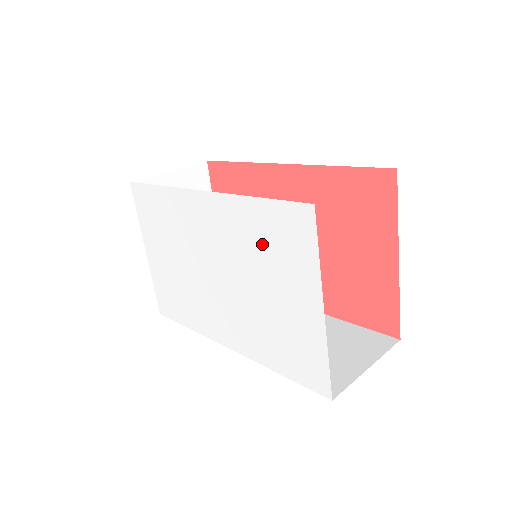
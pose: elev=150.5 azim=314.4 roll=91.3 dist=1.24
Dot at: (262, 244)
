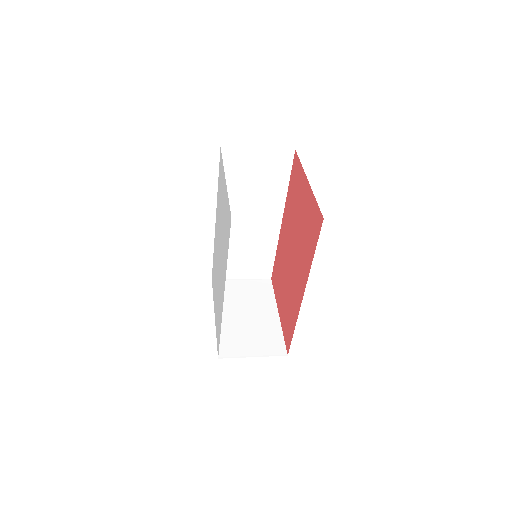
Dot at: (220, 197)
